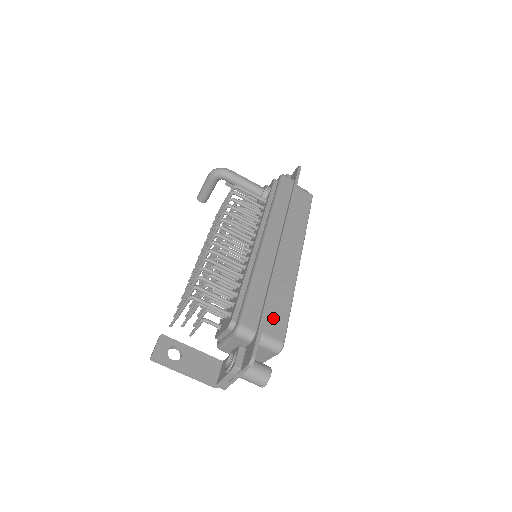
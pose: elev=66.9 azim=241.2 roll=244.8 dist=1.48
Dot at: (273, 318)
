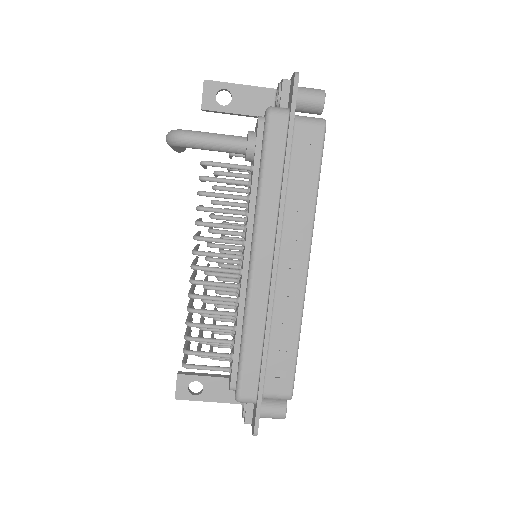
Dot at: (277, 369)
